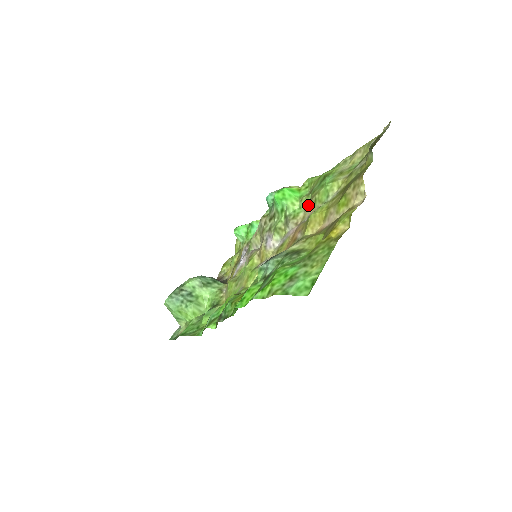
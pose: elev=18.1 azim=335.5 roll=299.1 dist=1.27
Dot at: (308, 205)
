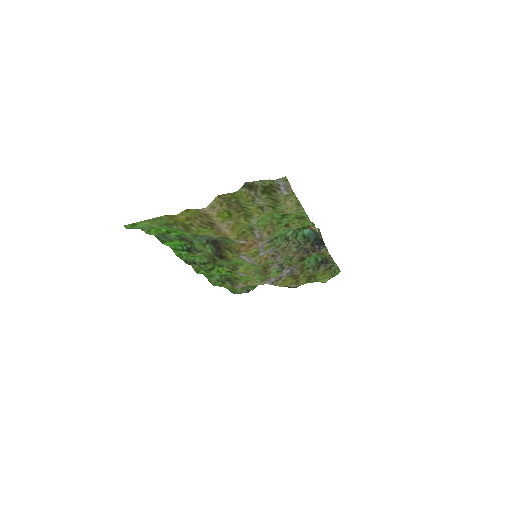
Dot at: (273, 231)
